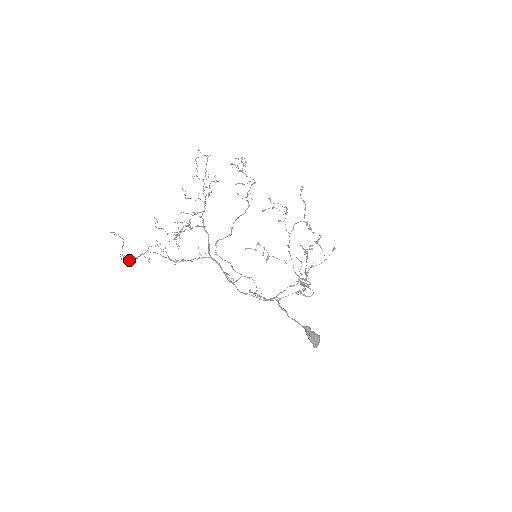
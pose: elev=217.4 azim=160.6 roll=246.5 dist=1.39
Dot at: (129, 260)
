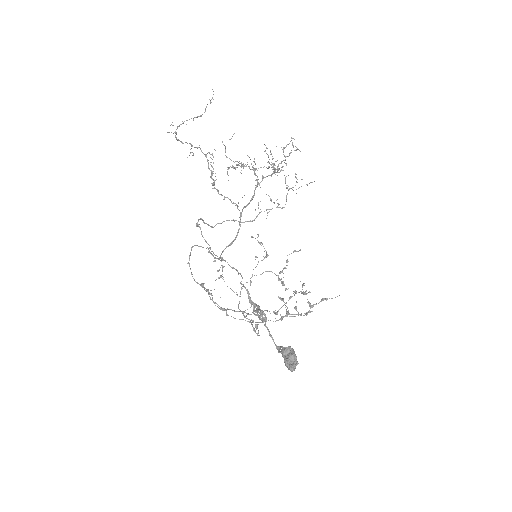
Dot at: occluded
